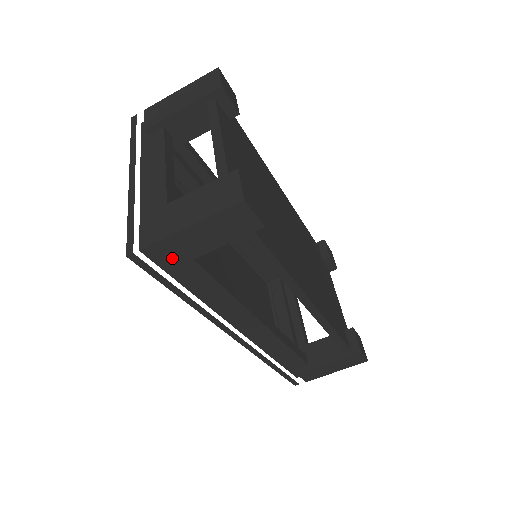
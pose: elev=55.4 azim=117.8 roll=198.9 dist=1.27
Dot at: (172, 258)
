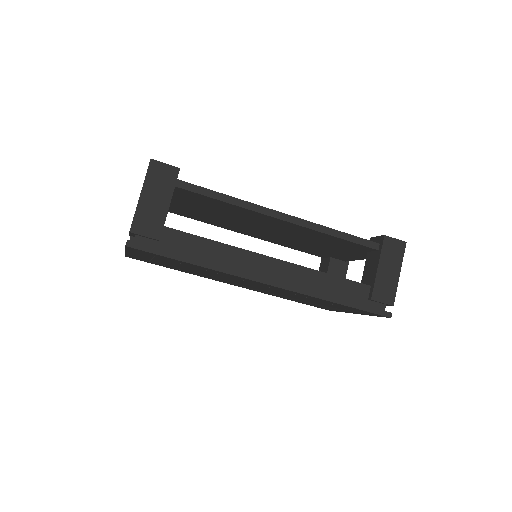
Dot at: (152, 229)
